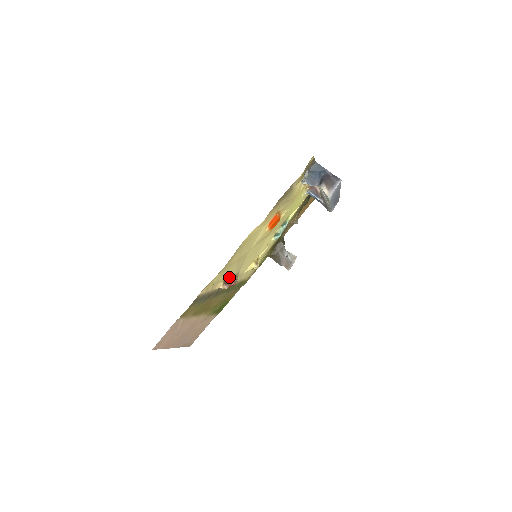
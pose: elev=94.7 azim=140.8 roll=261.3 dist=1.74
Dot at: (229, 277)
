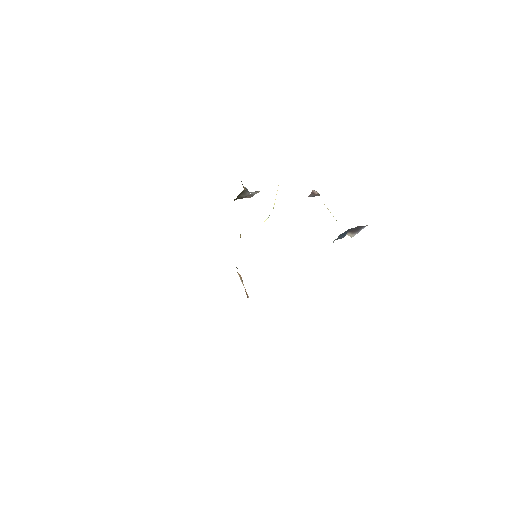
Dot at: occluded
